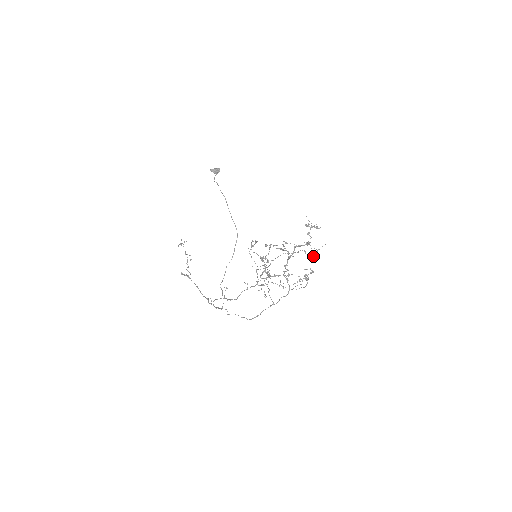
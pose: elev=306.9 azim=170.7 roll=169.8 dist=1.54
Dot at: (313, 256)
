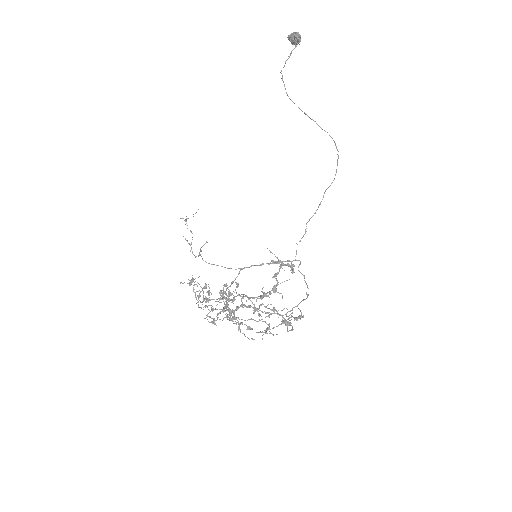
Dot at: occluded
